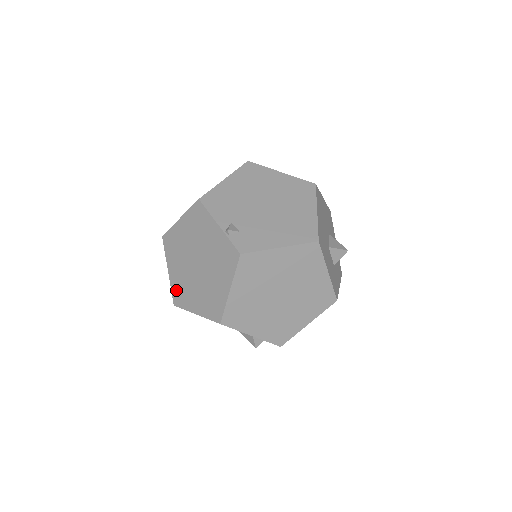
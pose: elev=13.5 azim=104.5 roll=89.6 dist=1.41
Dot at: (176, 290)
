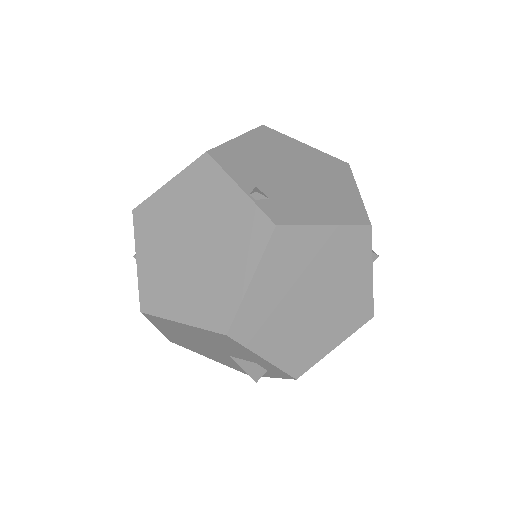
Dot at: (148, 288)
